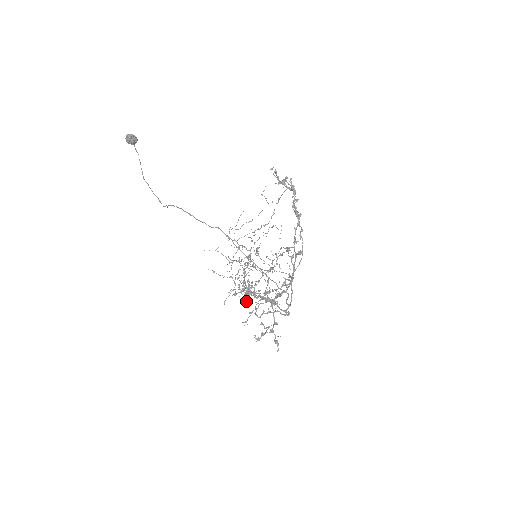
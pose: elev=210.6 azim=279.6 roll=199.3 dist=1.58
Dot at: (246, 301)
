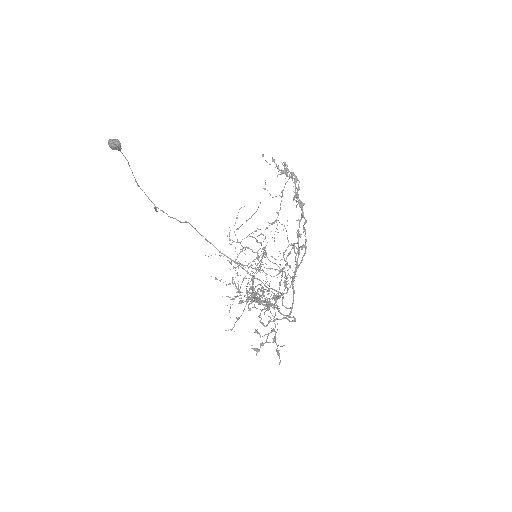
Dot at: (250, 308)
